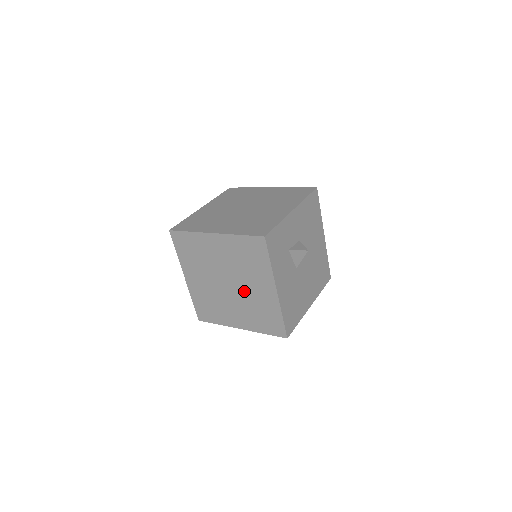
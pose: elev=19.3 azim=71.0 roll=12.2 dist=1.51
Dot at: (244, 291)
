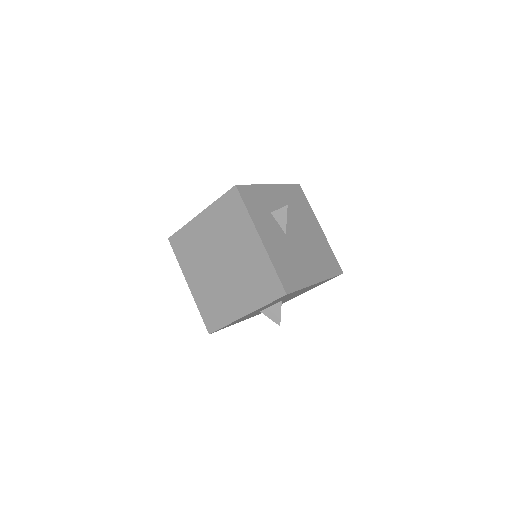
Dot at: (236, 262)
